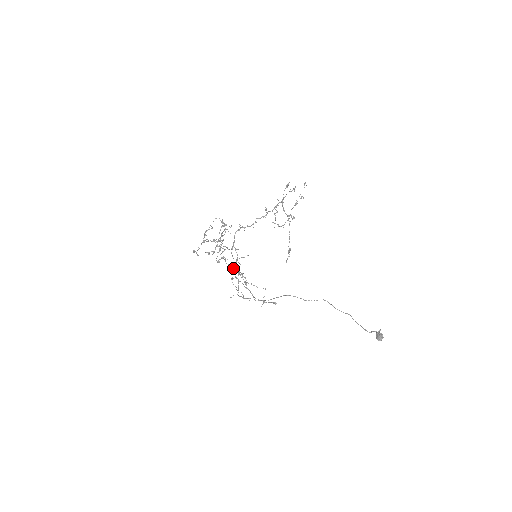
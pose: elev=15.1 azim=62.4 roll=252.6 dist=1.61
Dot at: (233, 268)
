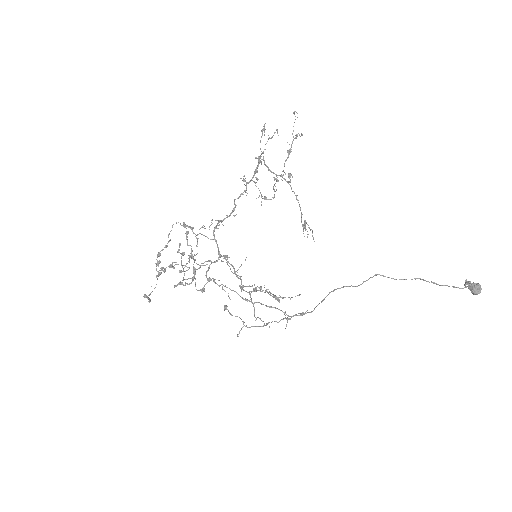
Dot at: (240, 286)
